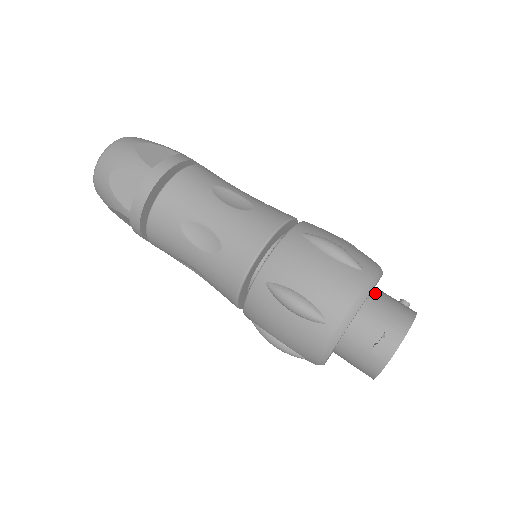
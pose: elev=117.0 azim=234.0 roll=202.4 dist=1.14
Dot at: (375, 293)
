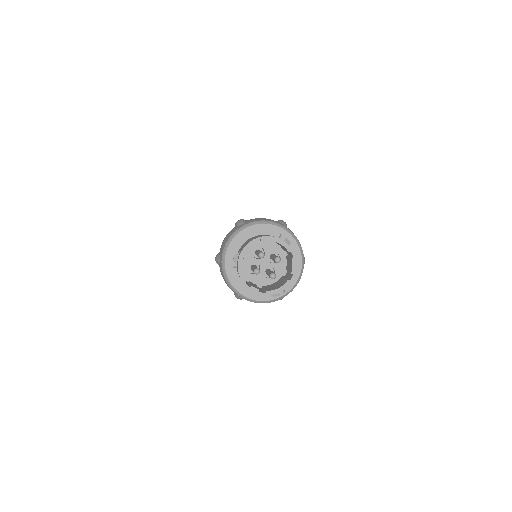
Dot at: (255, 236)
